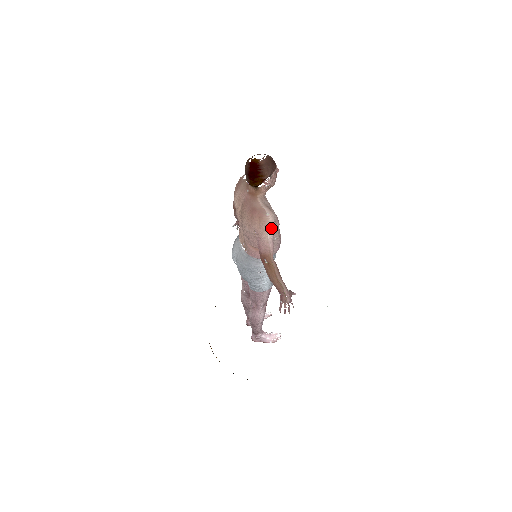
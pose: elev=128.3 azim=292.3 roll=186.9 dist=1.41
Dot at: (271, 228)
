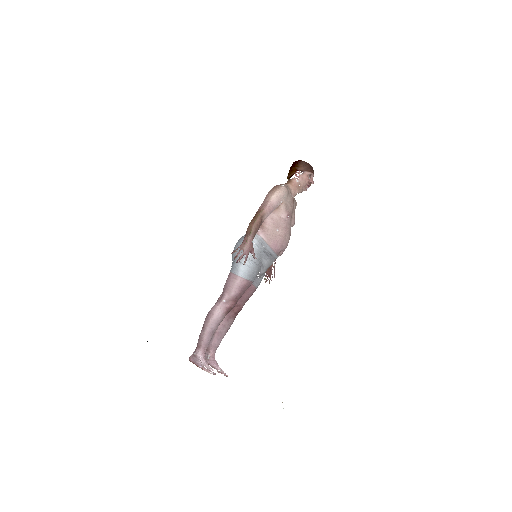
Dot at: (278, 194)
